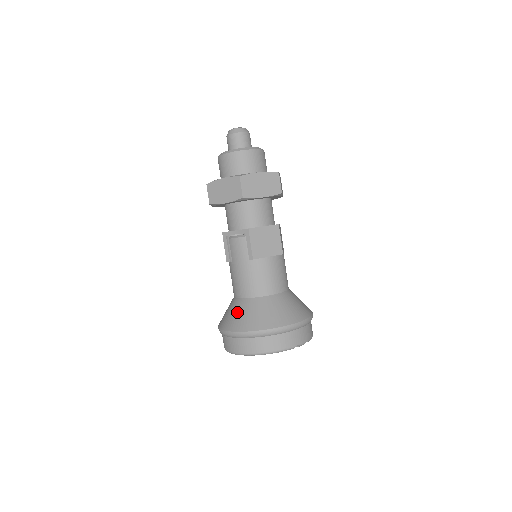
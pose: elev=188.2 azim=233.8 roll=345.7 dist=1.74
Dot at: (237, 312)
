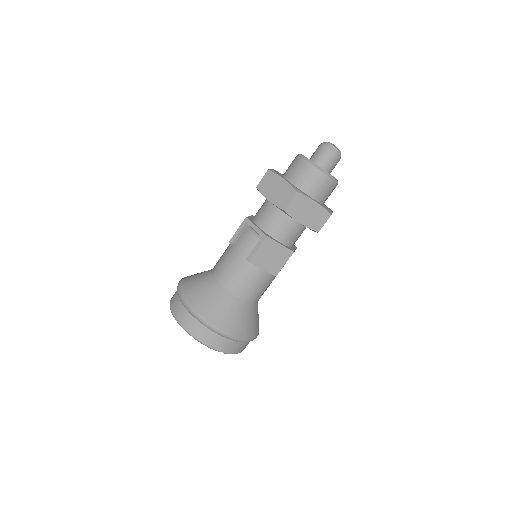
Dot at: (202, 287)
